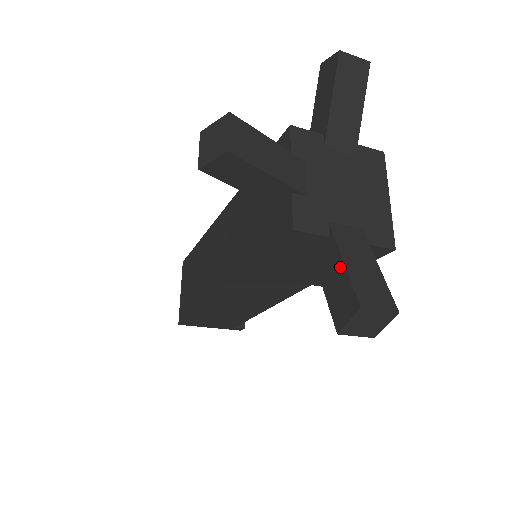
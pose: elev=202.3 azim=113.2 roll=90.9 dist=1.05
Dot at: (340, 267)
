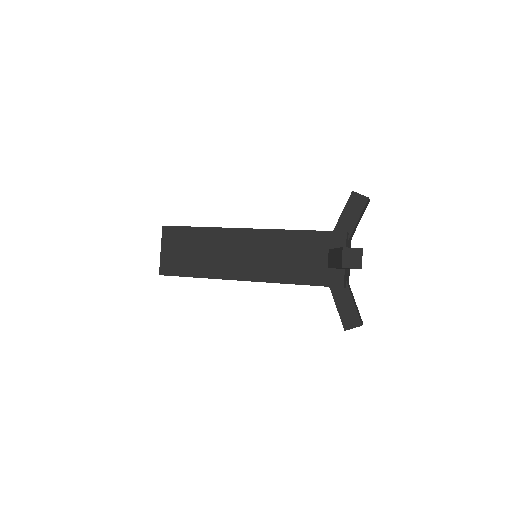
Dot at: (352, 304)
